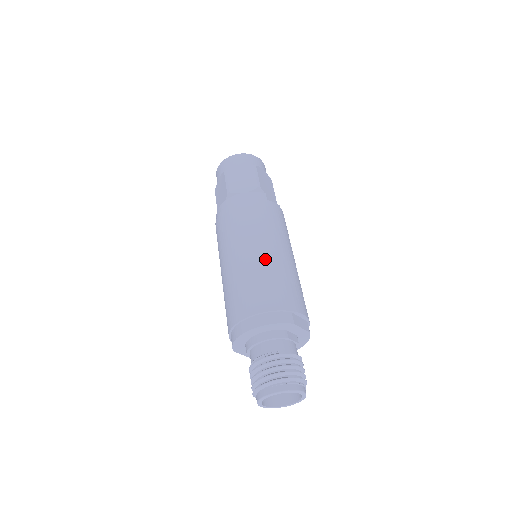
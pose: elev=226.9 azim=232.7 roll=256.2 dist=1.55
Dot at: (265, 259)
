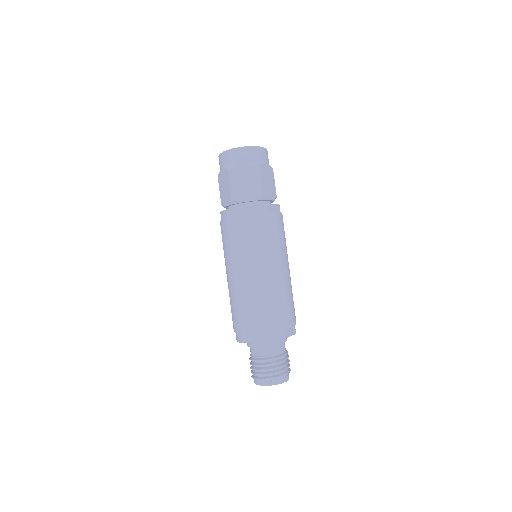
Dot at: (265, 283)
